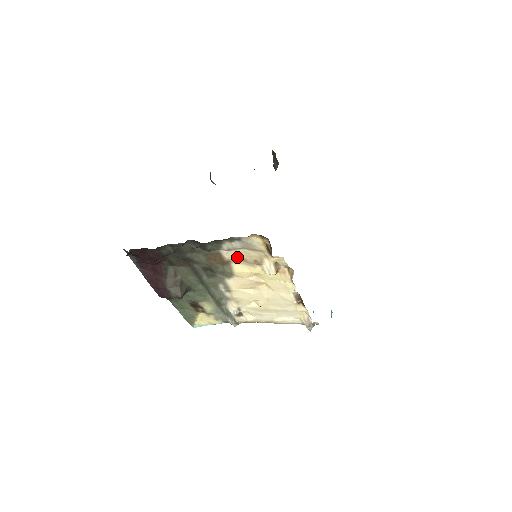
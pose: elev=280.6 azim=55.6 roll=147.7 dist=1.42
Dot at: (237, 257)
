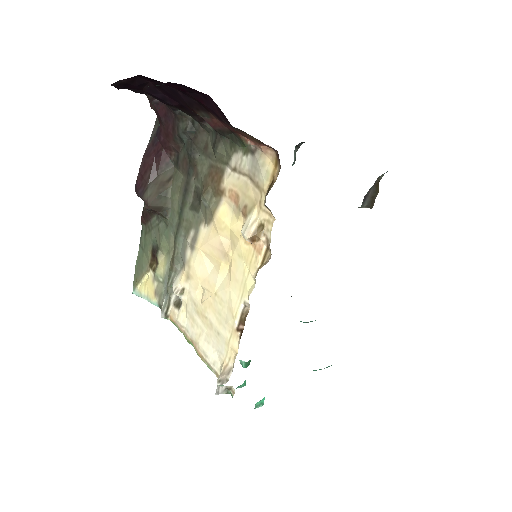
Dot at: (234, 189)
